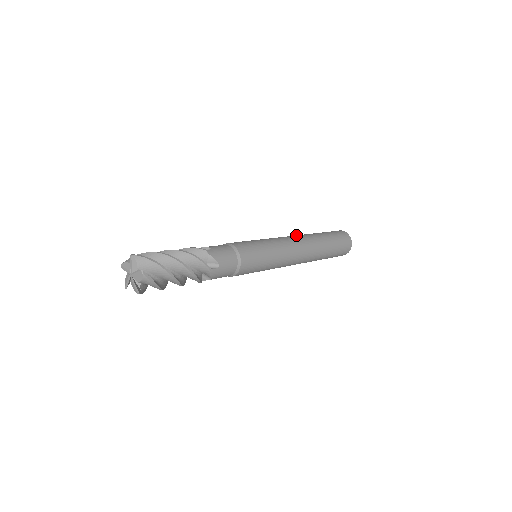
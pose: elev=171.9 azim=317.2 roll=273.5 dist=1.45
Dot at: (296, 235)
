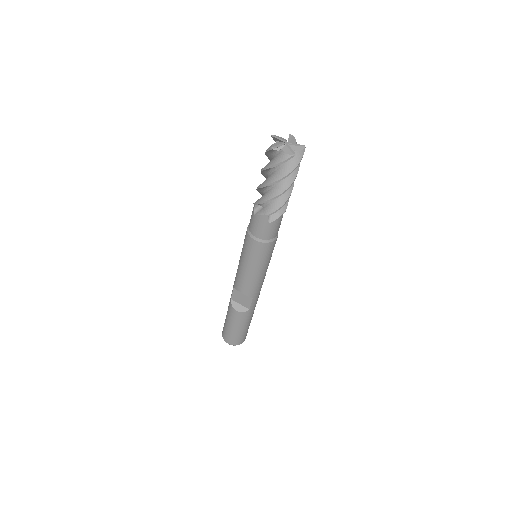
Dot at: occluded
